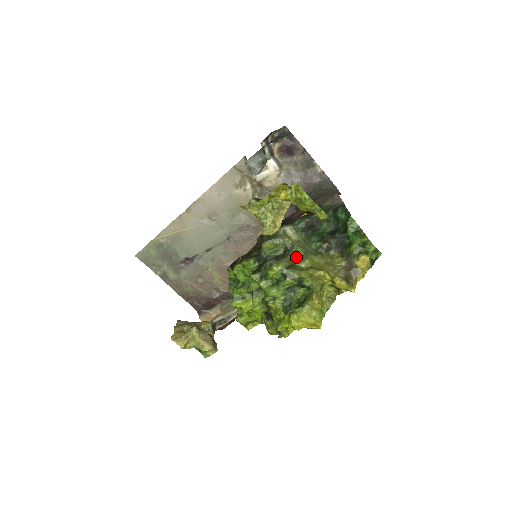
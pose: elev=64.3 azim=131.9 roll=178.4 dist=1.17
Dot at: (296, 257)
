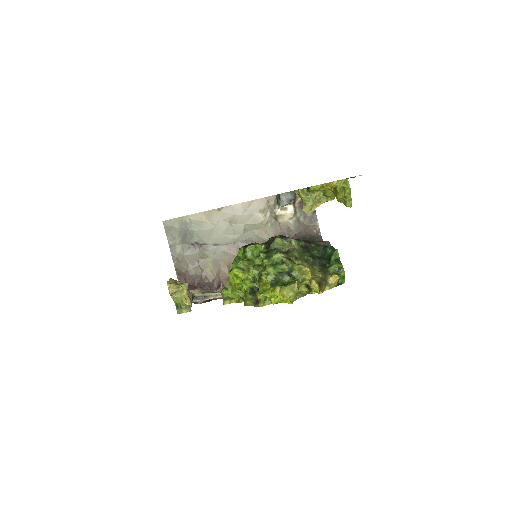
Dot at: (294, 256)
